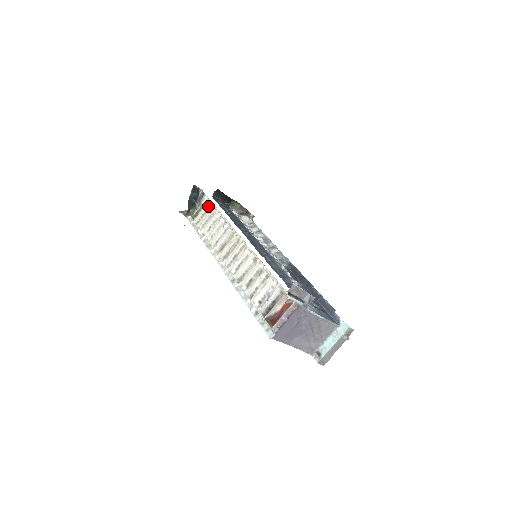
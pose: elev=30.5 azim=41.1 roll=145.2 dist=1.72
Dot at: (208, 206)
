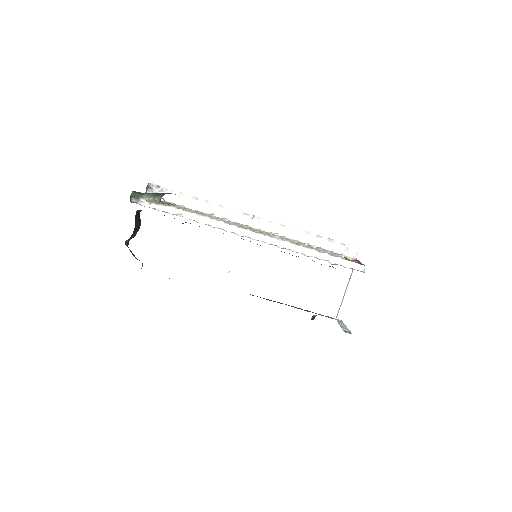
Dot at: occluded
